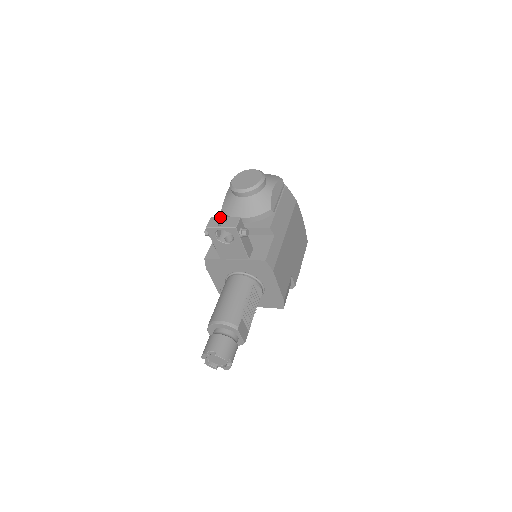
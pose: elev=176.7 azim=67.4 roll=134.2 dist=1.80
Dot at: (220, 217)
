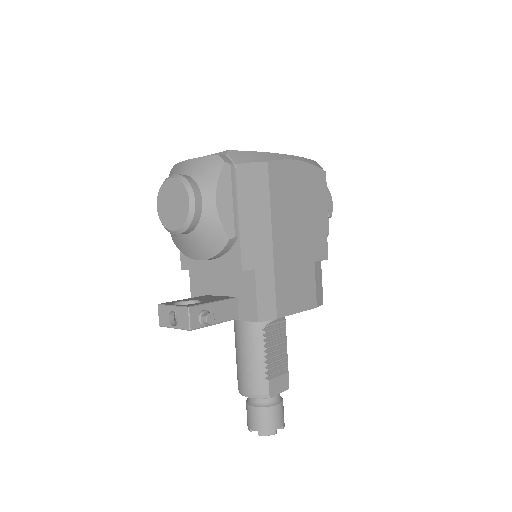
Dot at: (167, 306)
